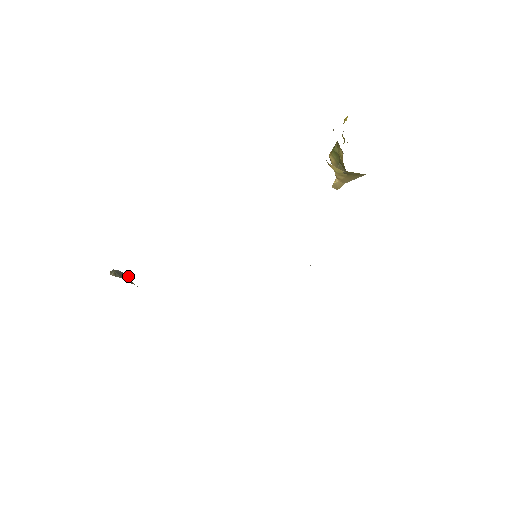
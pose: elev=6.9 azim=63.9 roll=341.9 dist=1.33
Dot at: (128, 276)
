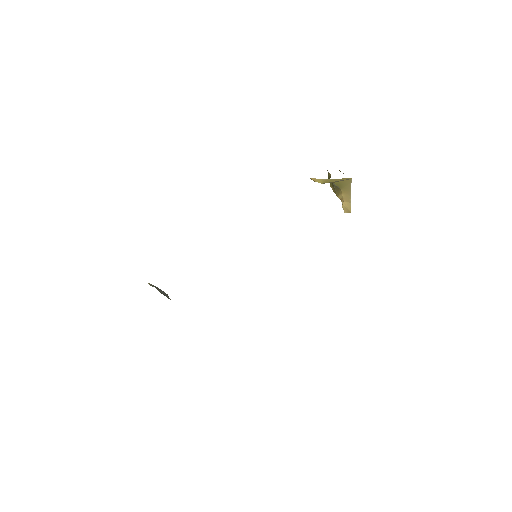
Dot at: (167, 295)
